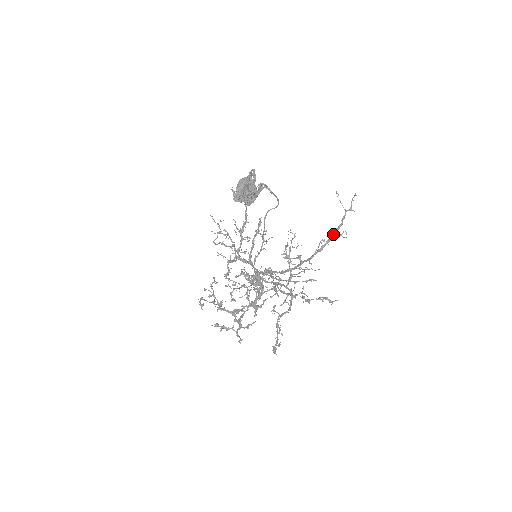
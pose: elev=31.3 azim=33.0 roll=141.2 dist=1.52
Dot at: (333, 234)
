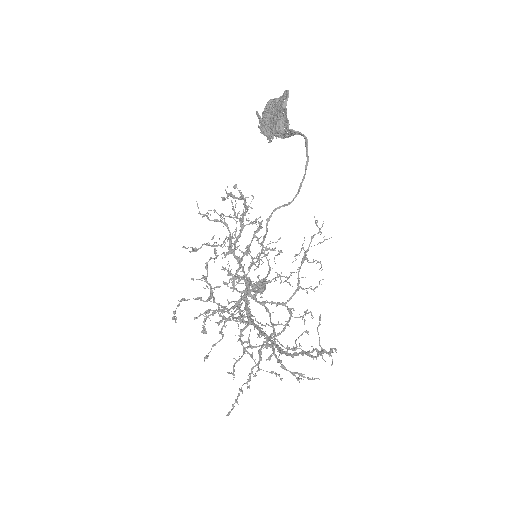
Dot at: (307, 354)
